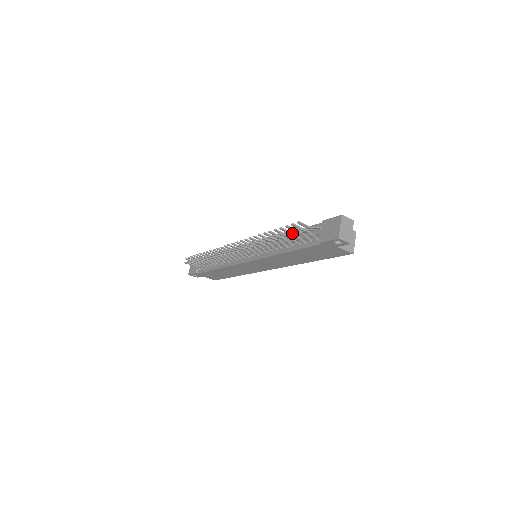
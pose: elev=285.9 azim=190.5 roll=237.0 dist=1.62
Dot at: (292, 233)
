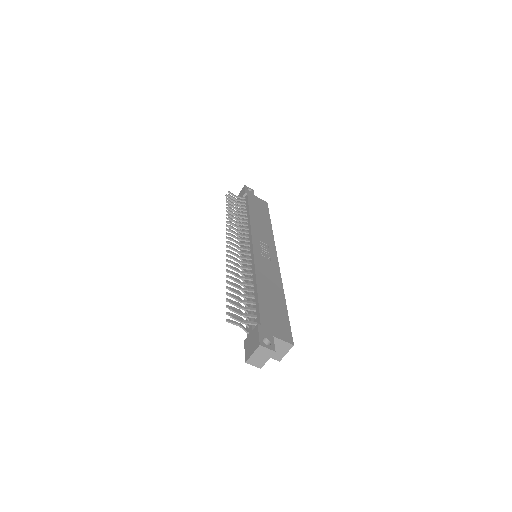
Dot at: occluded
